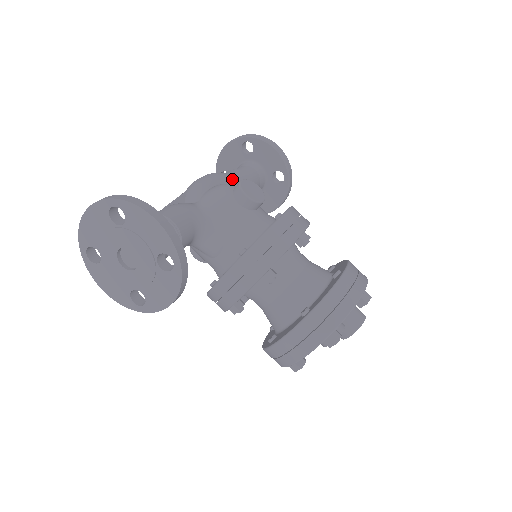
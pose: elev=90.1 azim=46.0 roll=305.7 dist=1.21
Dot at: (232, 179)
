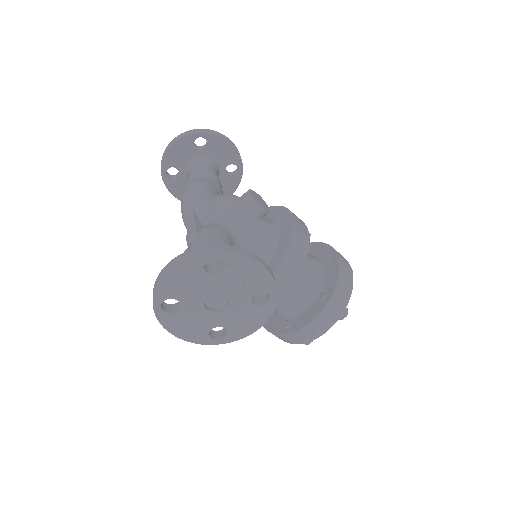
Dot at: (215, 184)
